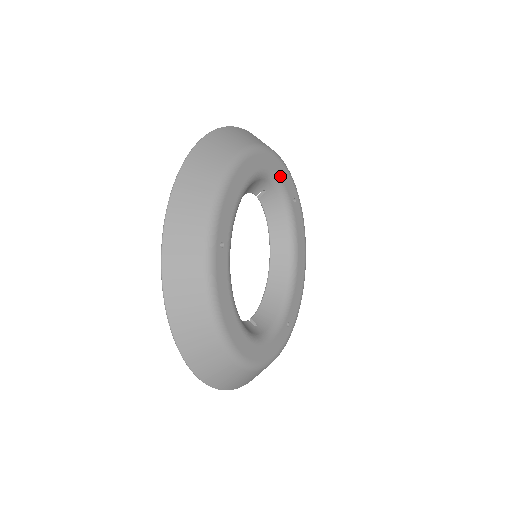
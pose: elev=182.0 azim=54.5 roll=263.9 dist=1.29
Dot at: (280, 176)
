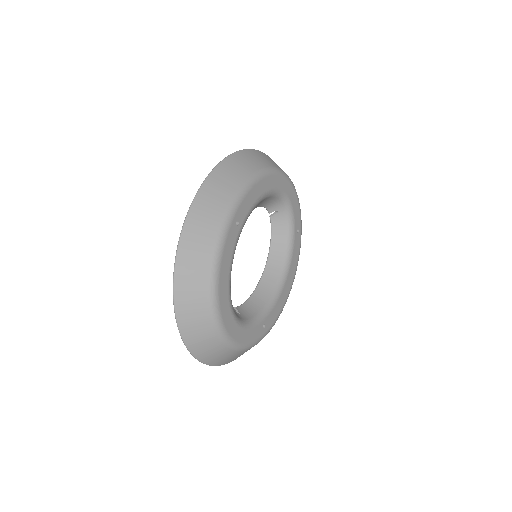
Dot at: (293, 204)
